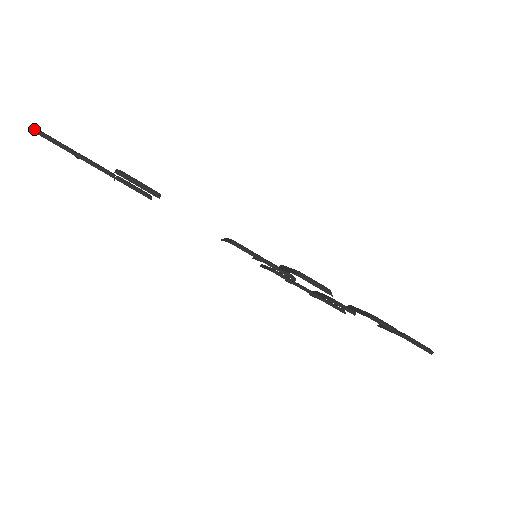
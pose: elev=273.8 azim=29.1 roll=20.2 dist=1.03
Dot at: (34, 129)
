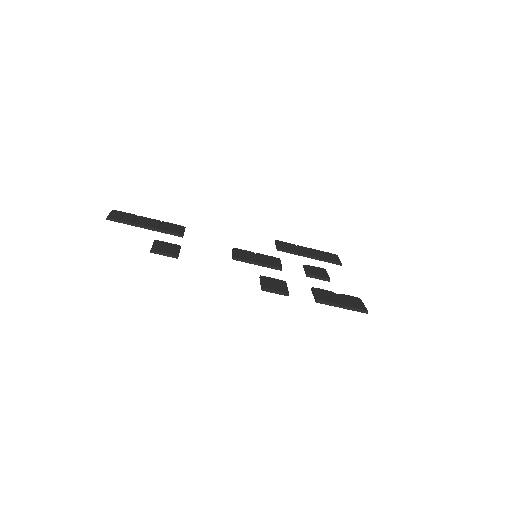
Dot at: (106, 218)
